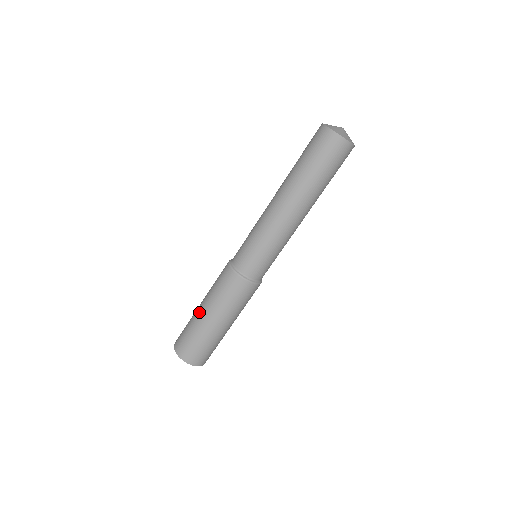
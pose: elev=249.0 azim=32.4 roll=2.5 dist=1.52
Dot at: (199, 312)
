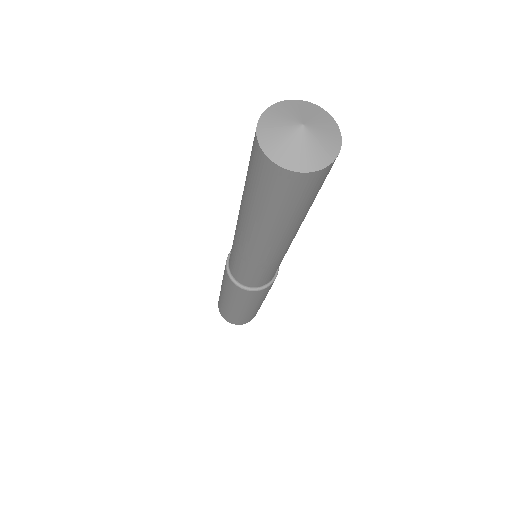
Dot at: (221, 292)
